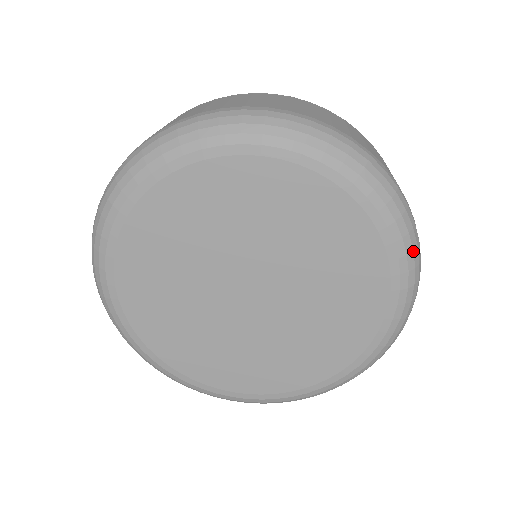
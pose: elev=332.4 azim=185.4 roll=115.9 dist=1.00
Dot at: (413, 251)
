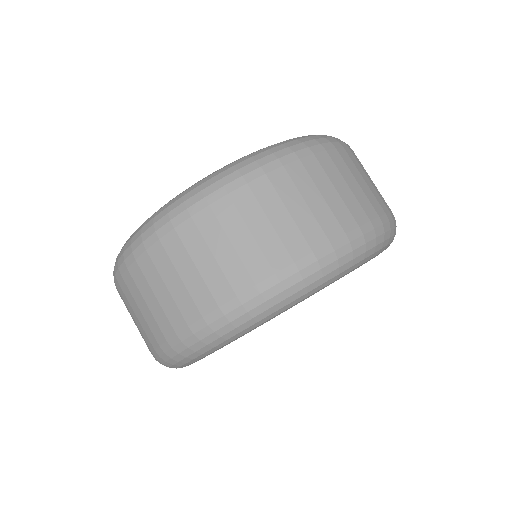
Dot at: (366, 252)
